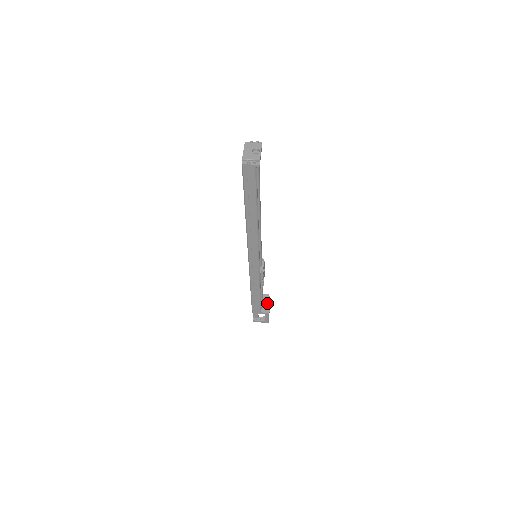
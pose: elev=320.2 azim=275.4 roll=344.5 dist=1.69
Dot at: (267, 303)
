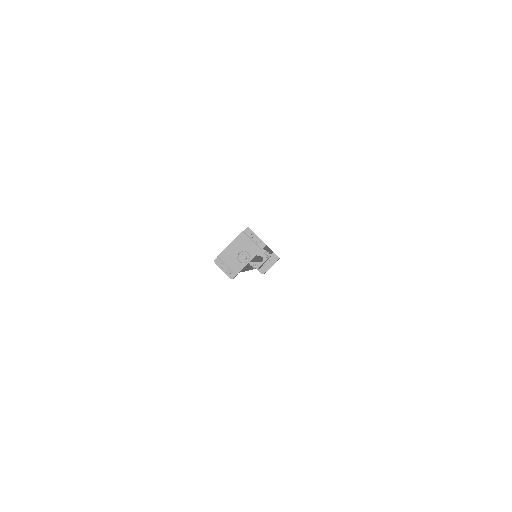
Dot at: (269, 264)
